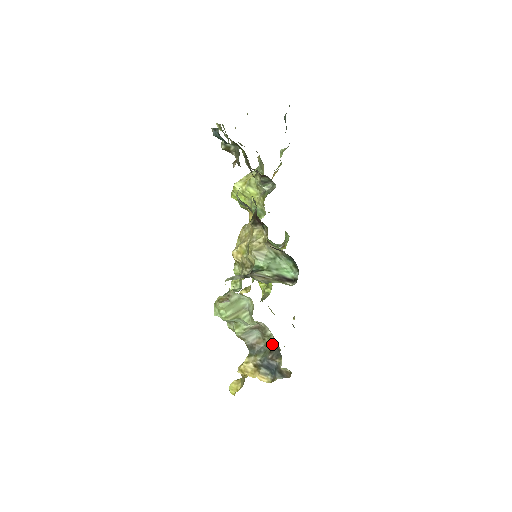
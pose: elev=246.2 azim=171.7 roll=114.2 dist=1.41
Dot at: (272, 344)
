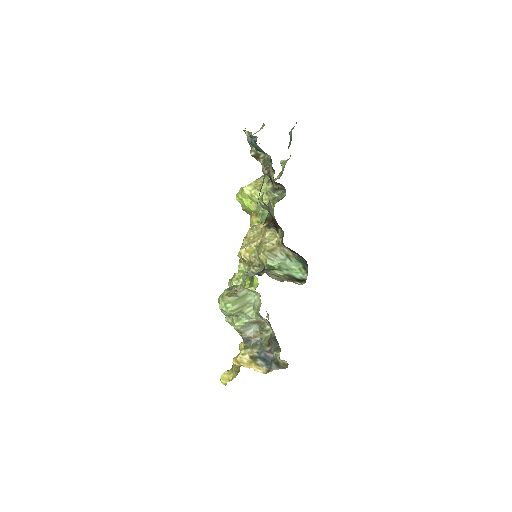
Dot at: (271, 338)
